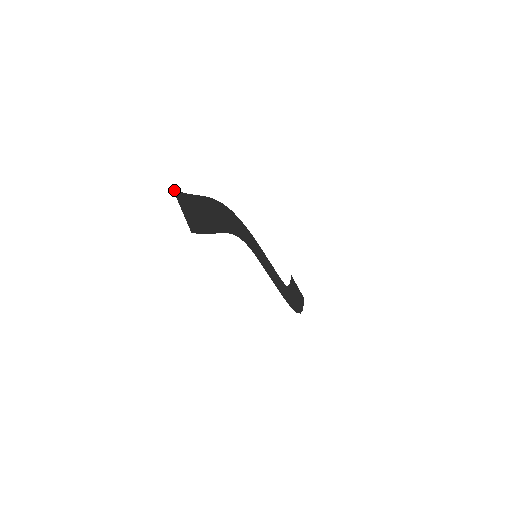
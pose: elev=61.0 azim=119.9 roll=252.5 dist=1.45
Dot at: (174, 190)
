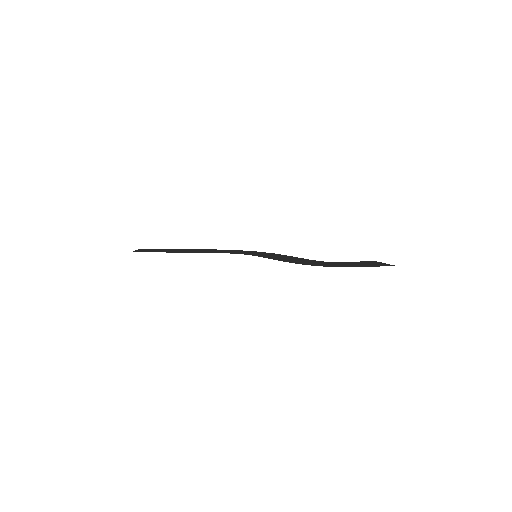
Dot at: occluded
